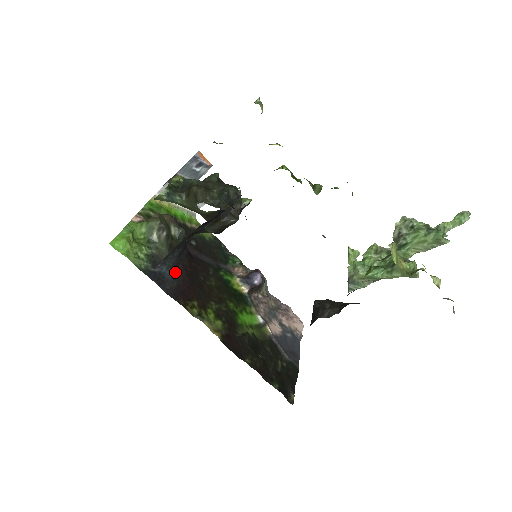
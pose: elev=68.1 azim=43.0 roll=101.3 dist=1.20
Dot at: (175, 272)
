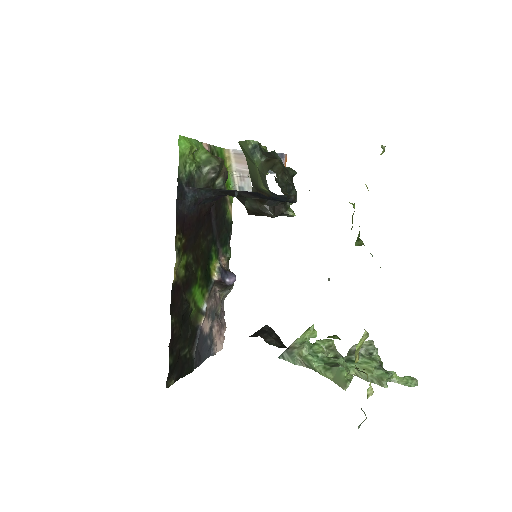
Dot at: (194, 205)
